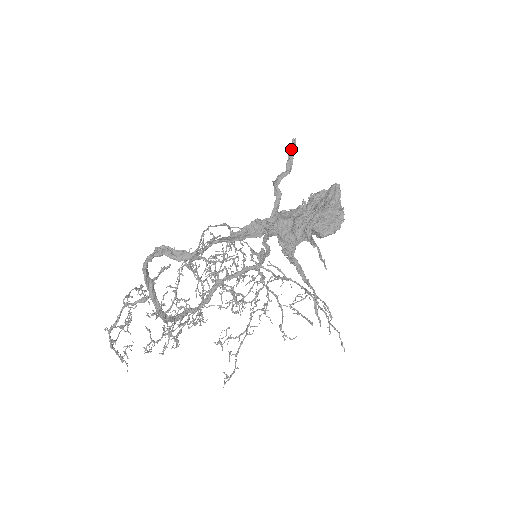
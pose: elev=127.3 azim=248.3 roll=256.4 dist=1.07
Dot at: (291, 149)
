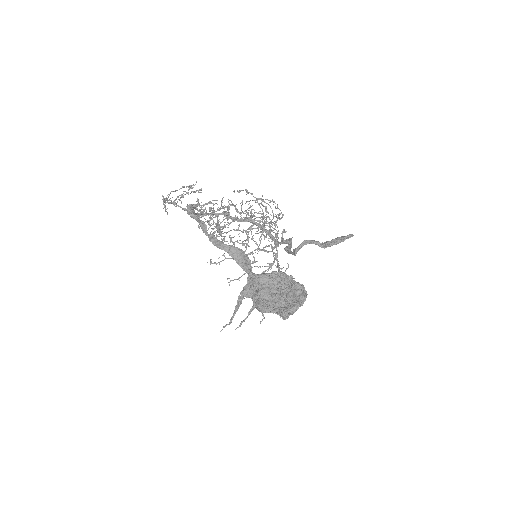
Dot at: (339, 239)
